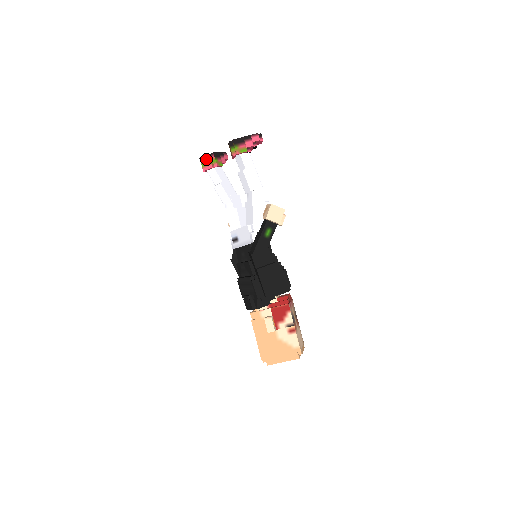
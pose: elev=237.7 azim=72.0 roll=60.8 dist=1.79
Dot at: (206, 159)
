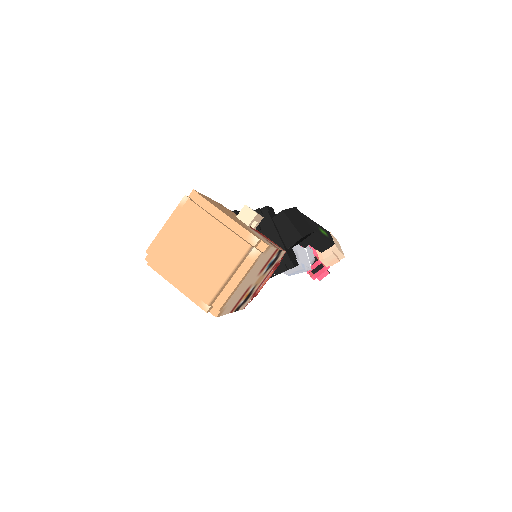
Dot at: occluded
